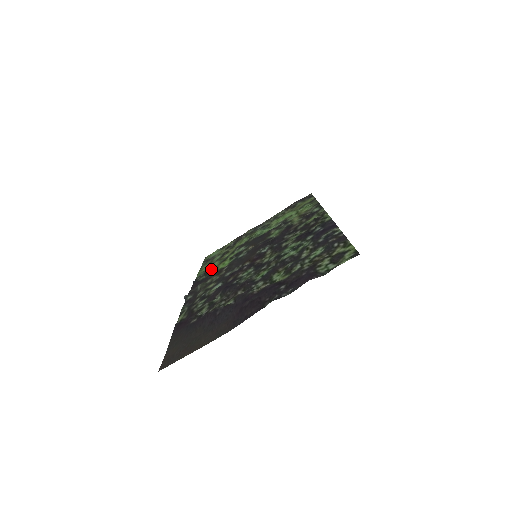
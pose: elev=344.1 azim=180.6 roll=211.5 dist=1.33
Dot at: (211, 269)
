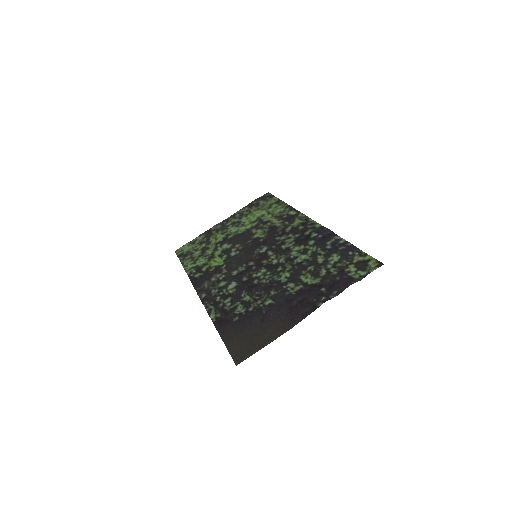
Dot at: (202, 266)
